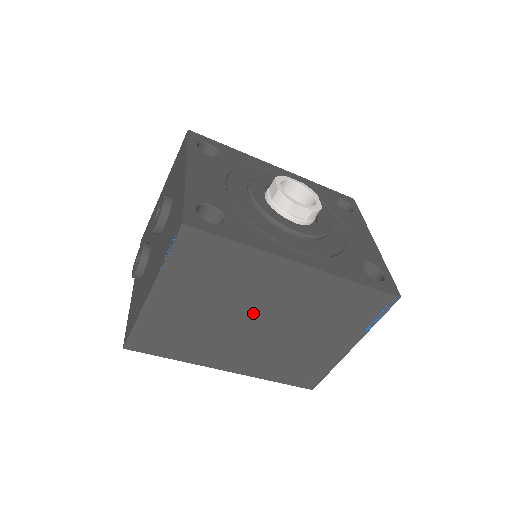
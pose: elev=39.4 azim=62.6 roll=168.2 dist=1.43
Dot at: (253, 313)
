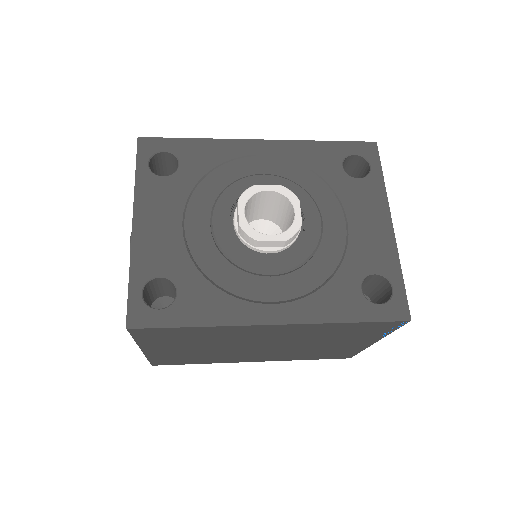
Dot at: (249, 345)
